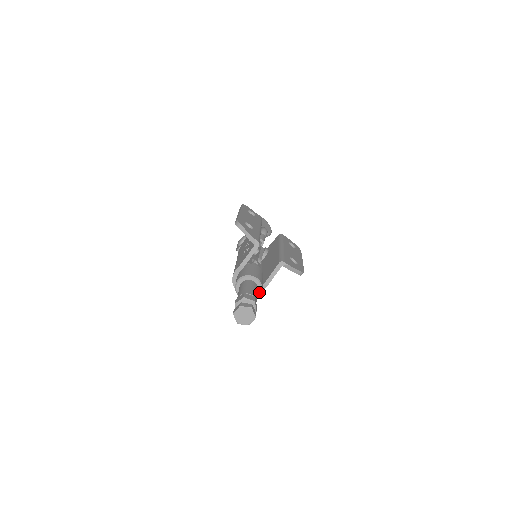
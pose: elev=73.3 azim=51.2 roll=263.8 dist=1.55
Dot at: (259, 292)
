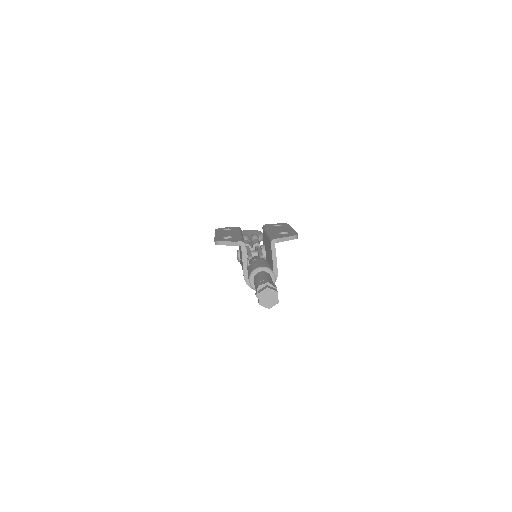
Dot at: (272, 276)
